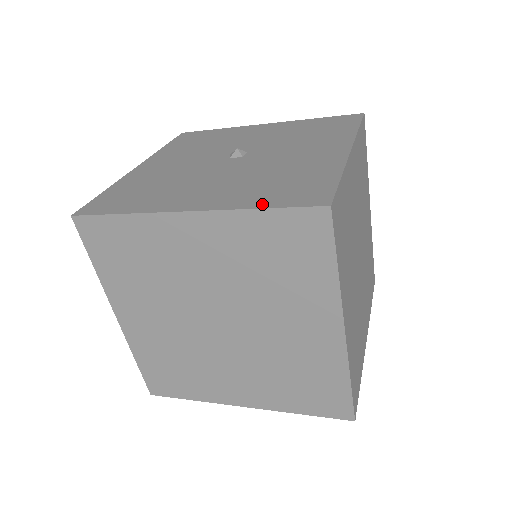
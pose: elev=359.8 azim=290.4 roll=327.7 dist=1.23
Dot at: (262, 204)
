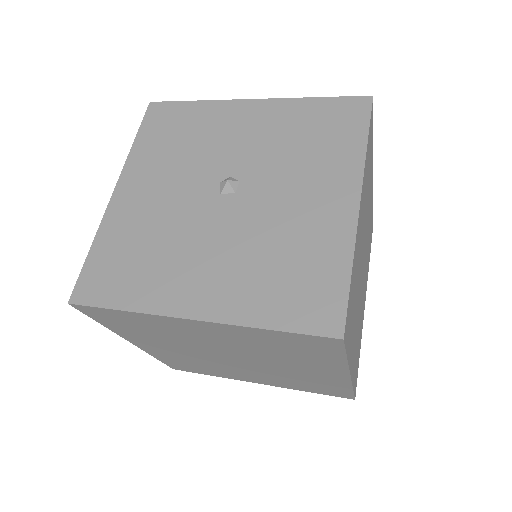
Dot at: (271, 321)
